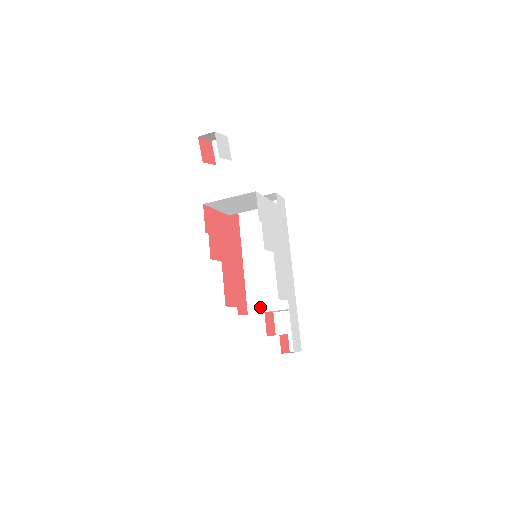
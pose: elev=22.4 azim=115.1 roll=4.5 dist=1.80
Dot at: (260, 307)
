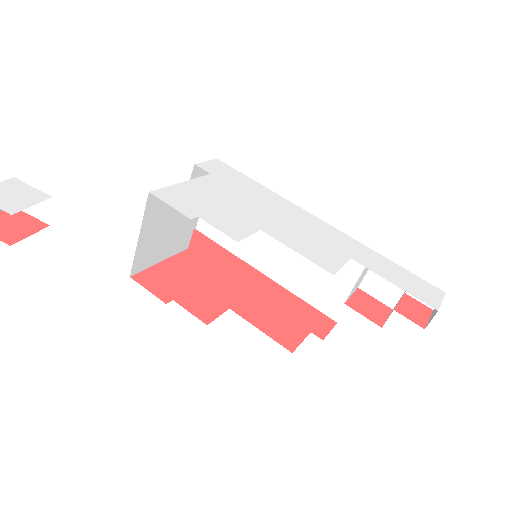
Dot at: (337, 299)
